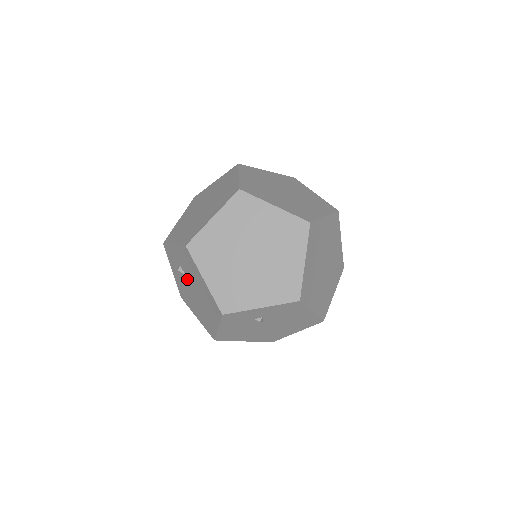
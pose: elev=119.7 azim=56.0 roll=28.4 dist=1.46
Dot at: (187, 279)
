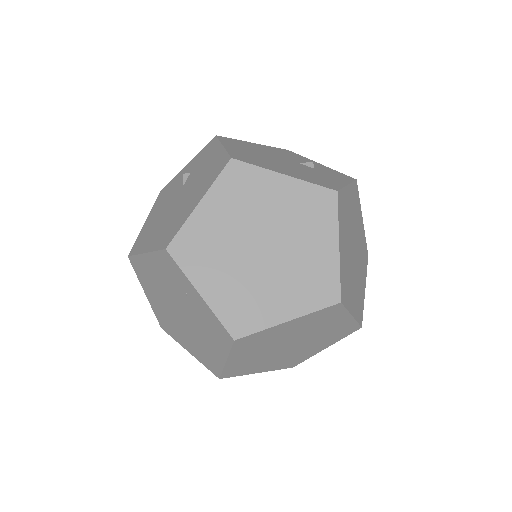
Dot at: occluded
